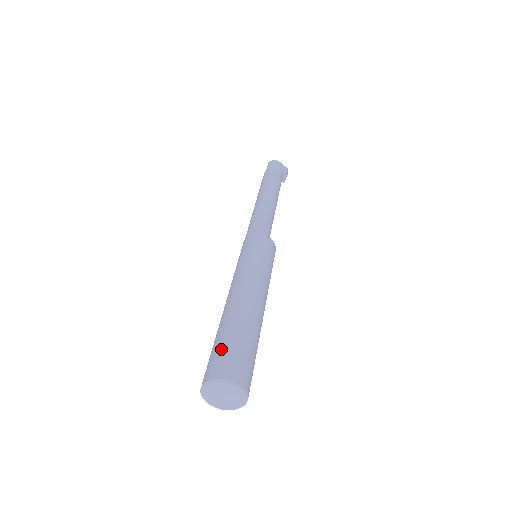
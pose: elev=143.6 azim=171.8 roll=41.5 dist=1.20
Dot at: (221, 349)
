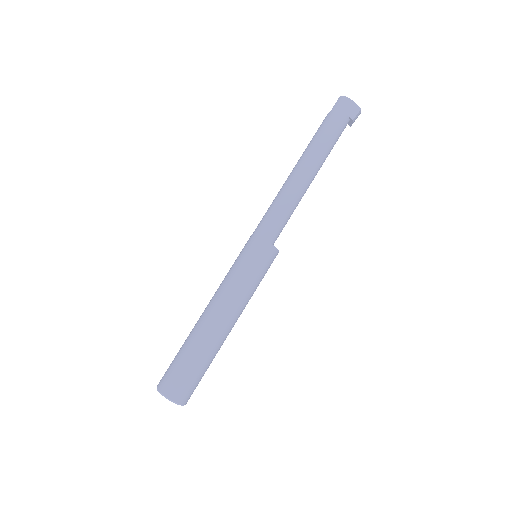
Dot at: (175, 367)
